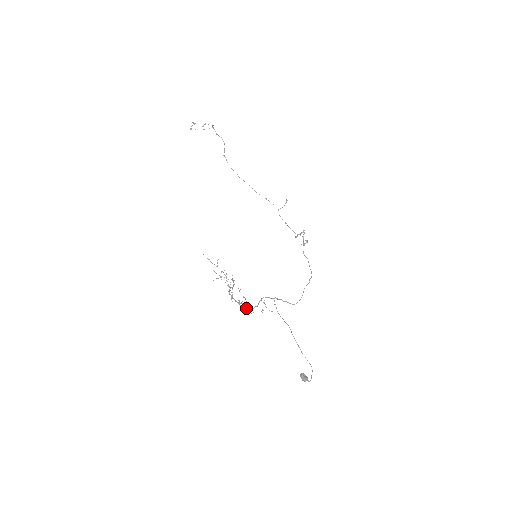
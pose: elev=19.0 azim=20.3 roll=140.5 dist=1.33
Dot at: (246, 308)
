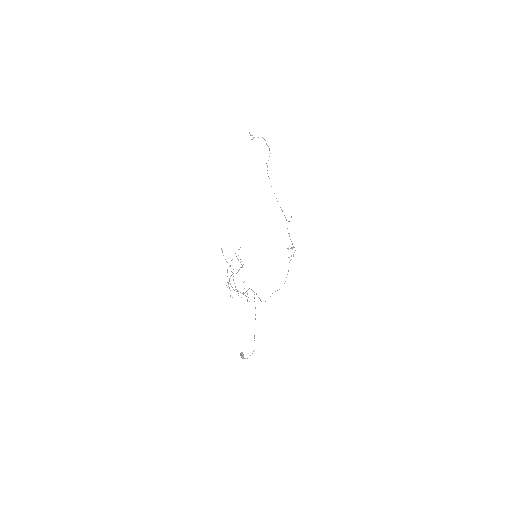
Dot at: occluded
